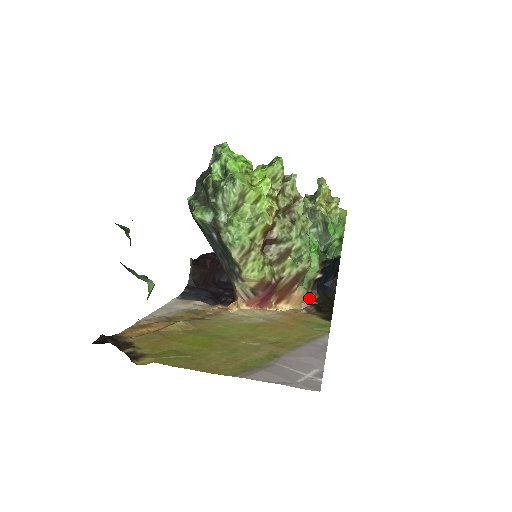
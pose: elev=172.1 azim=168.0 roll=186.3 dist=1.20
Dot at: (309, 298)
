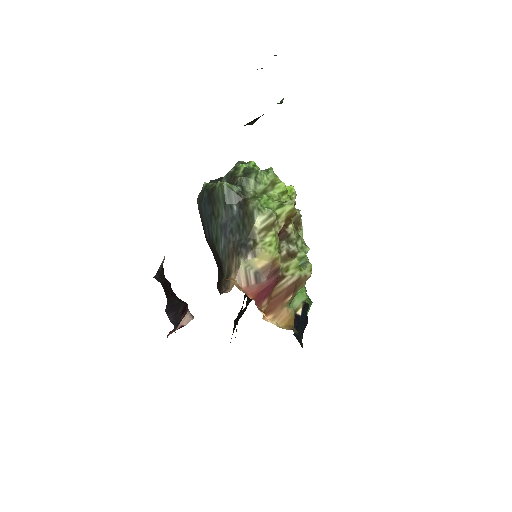
Dot at: (293, 325)
